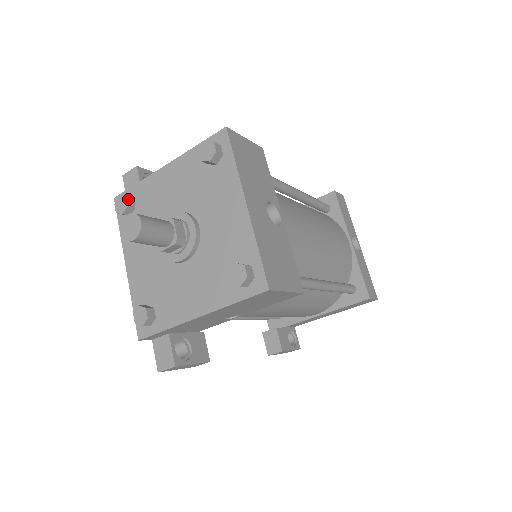
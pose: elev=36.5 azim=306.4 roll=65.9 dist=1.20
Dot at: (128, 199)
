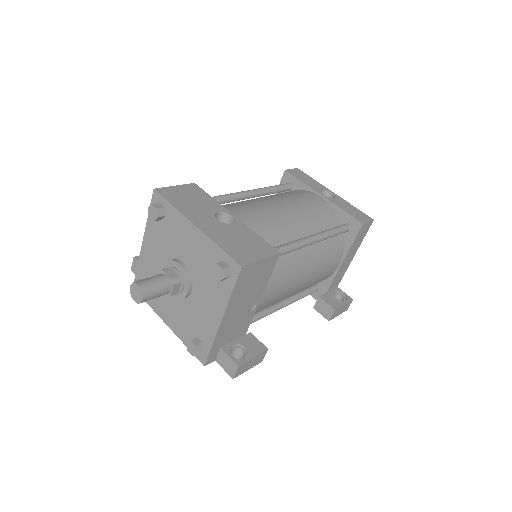
Dot at: occluded
